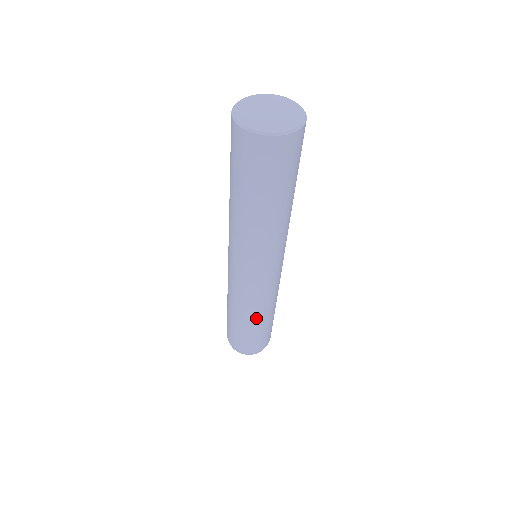
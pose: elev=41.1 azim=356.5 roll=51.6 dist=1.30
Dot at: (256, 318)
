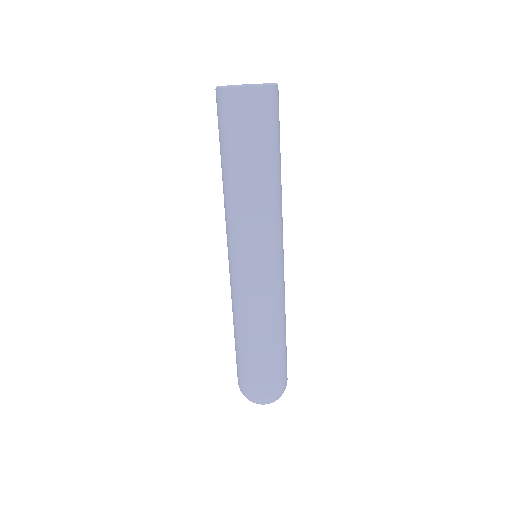
Dot at: (252, 332)
